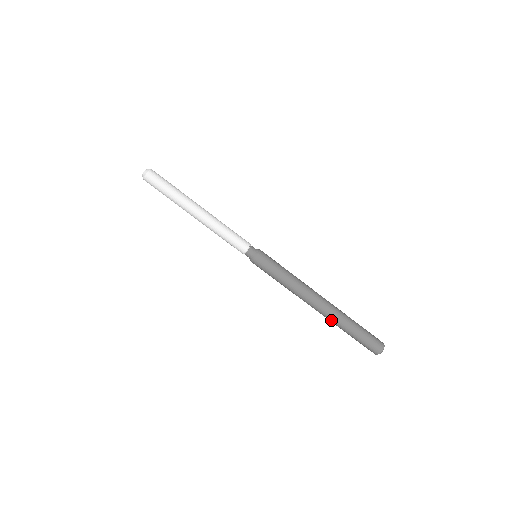
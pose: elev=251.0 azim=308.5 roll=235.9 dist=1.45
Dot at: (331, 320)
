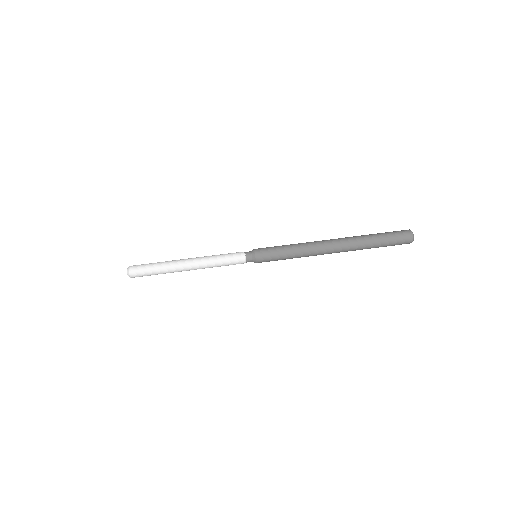
Dot at: (353, 243)
